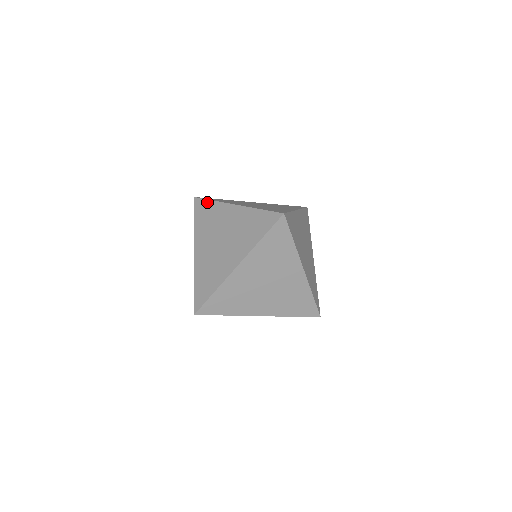
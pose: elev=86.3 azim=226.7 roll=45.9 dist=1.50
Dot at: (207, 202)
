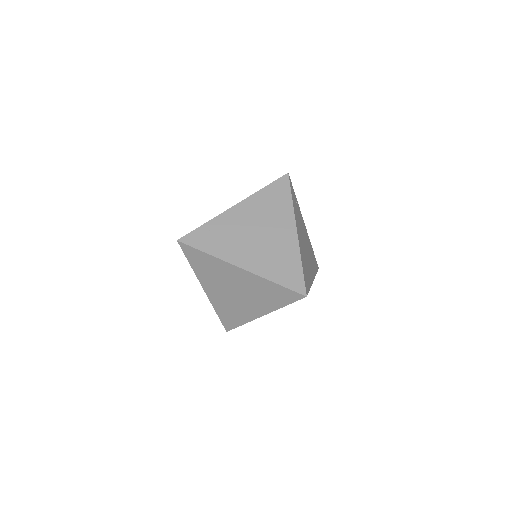
Dot at: occluded
